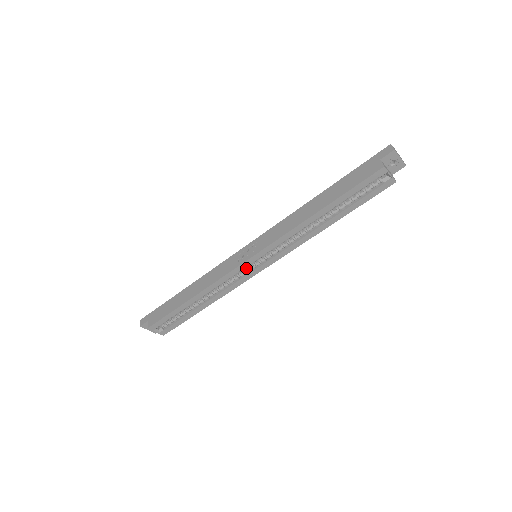
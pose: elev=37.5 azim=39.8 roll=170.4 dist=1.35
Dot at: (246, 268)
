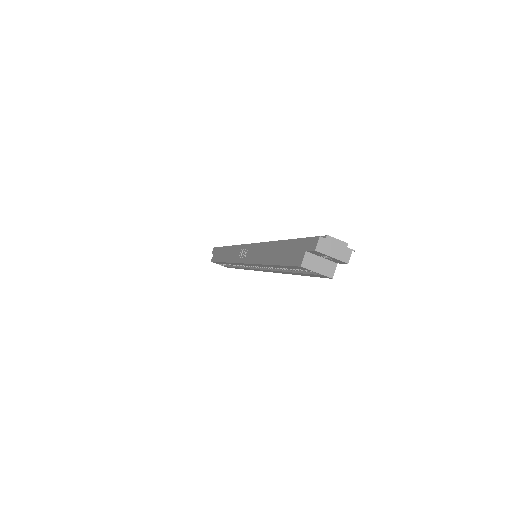
Dot at: occluded
